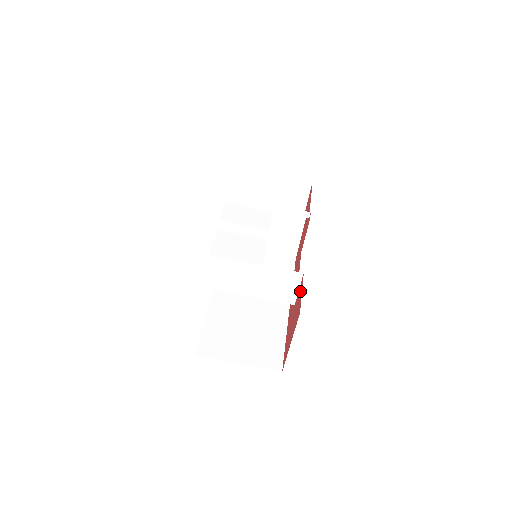
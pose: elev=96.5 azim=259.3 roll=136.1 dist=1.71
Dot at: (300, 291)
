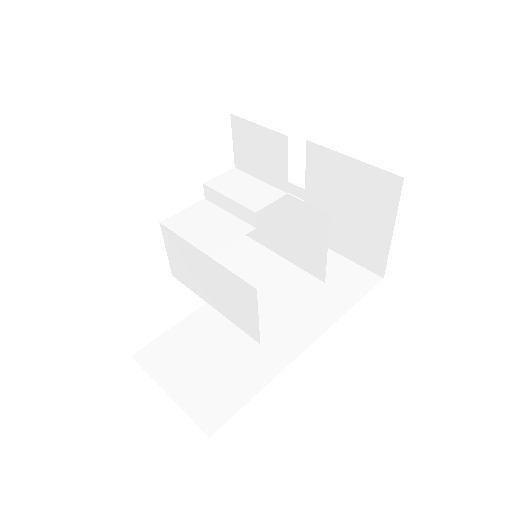
Dot at: occluded
